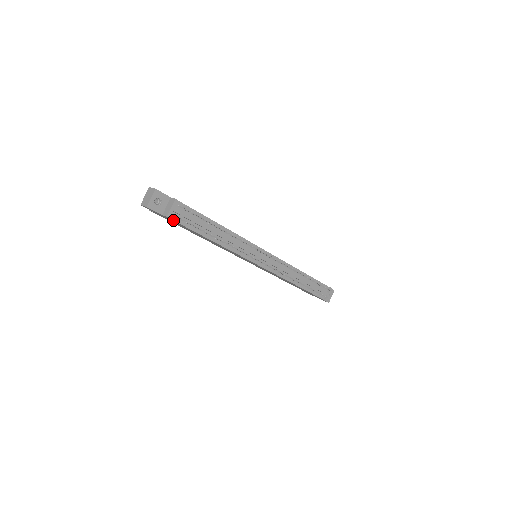
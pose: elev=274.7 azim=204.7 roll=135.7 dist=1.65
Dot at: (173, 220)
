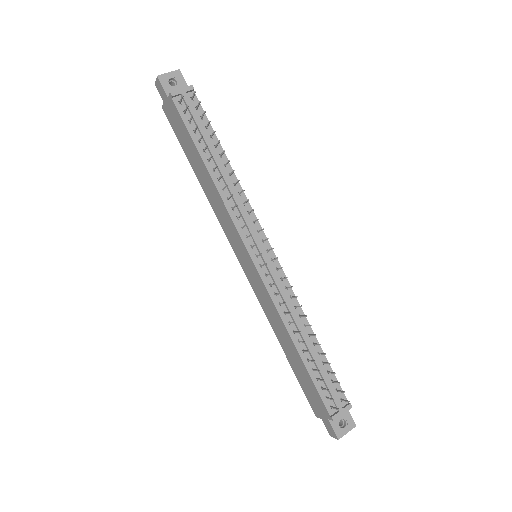
Dot at: (175, 105)
